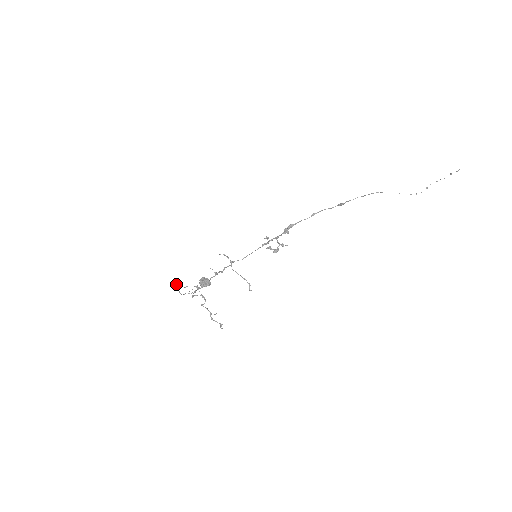
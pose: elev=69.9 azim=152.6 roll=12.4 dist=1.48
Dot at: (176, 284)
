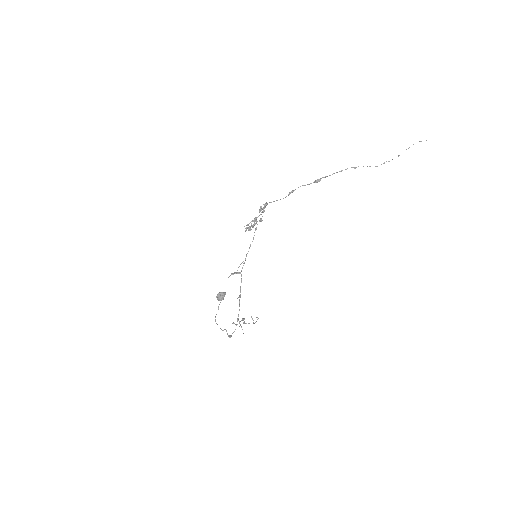
Dot at: occluded
